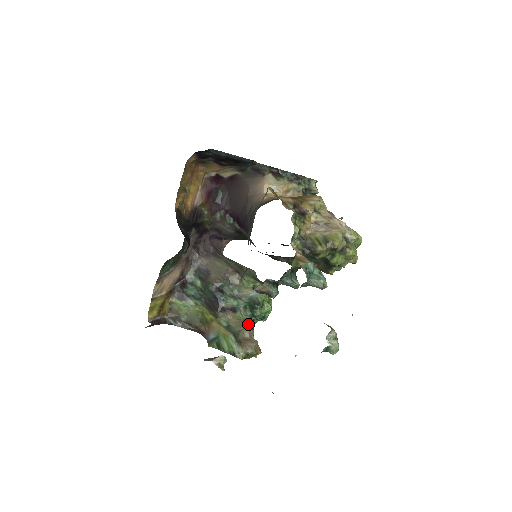
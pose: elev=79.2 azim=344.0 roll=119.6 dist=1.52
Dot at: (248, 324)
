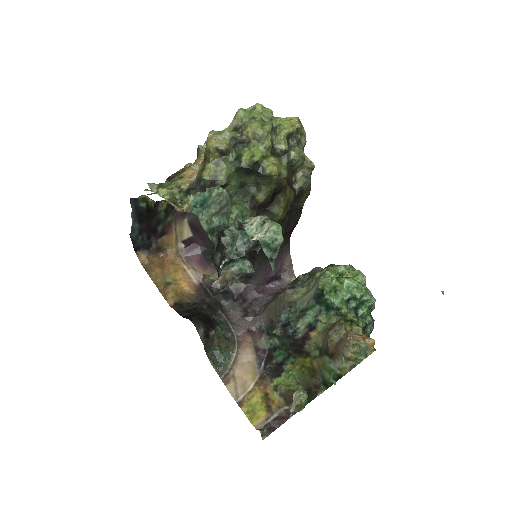
Dot at: (333, 325)
